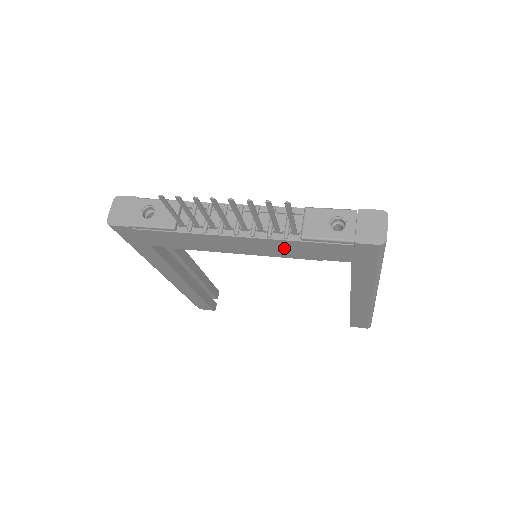
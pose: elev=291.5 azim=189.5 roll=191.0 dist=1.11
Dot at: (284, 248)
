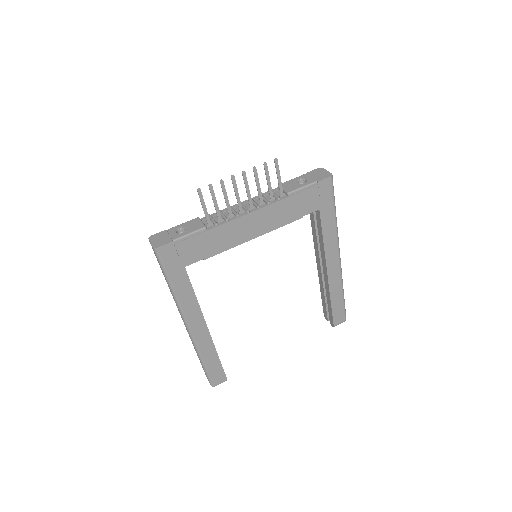
Dot at: (279, 213)
